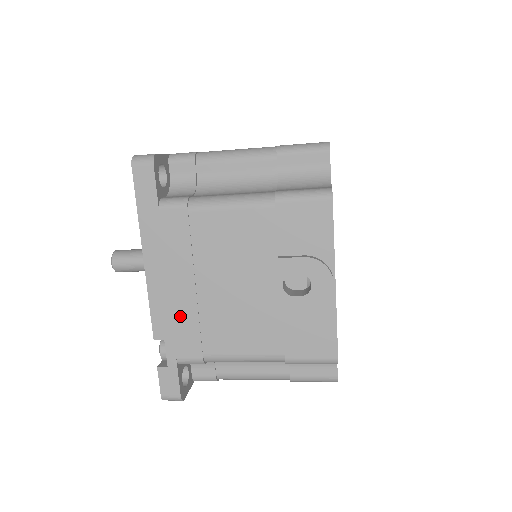
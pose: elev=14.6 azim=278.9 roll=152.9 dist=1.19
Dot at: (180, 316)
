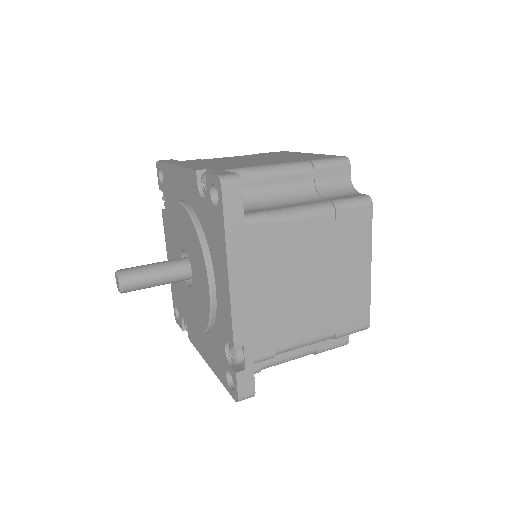
Dot at: occluded
